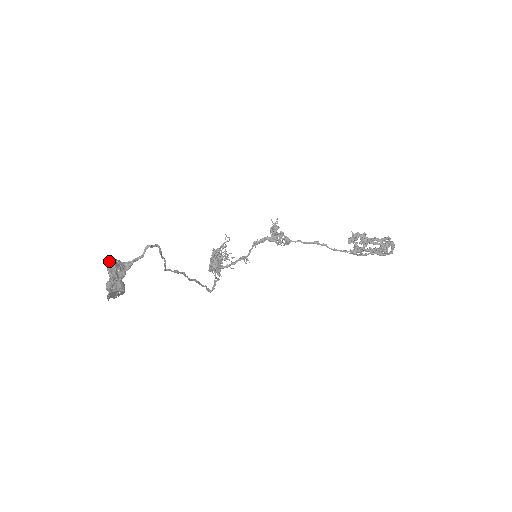
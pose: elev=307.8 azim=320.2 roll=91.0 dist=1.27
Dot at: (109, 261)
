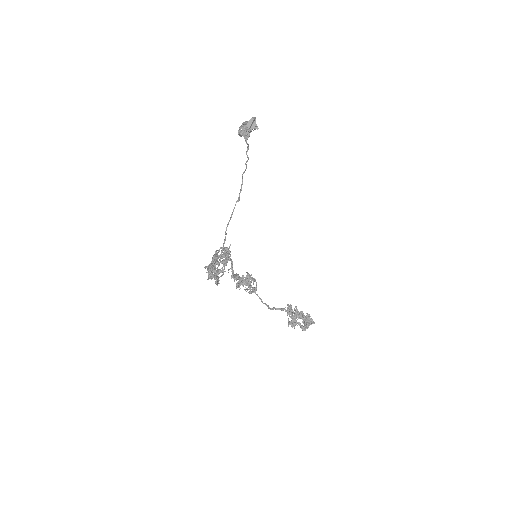
Dot at: occluded
